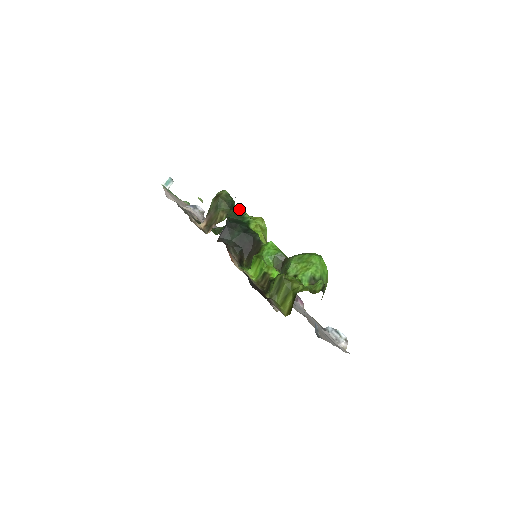
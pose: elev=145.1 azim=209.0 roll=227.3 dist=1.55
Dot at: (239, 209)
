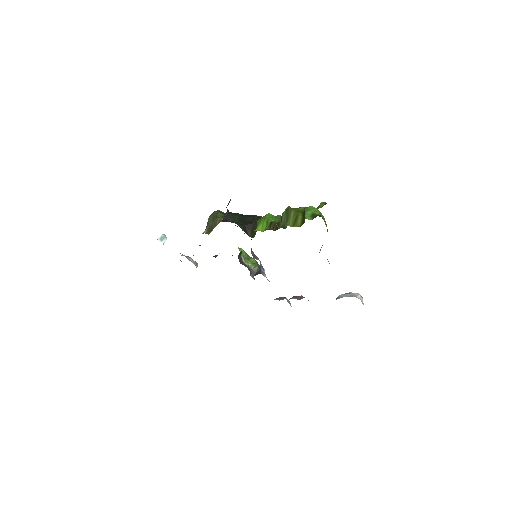
Dot at: occluded
